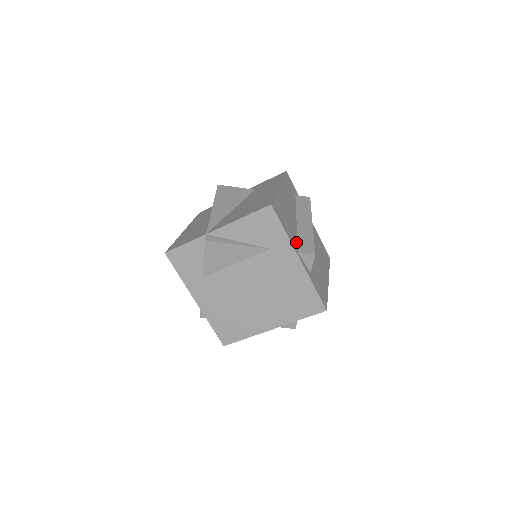
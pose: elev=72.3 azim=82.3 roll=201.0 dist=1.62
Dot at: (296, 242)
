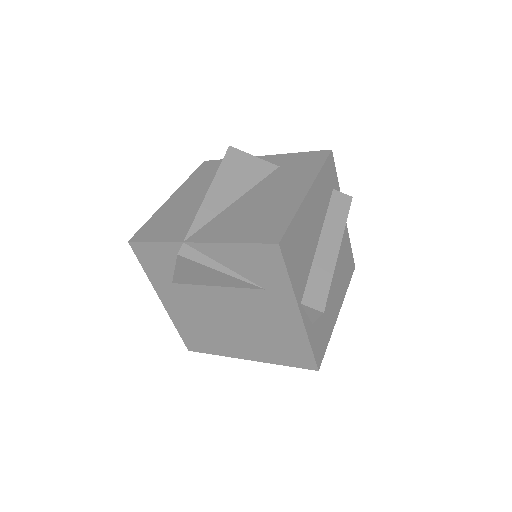
Dot at: (304, 285)
